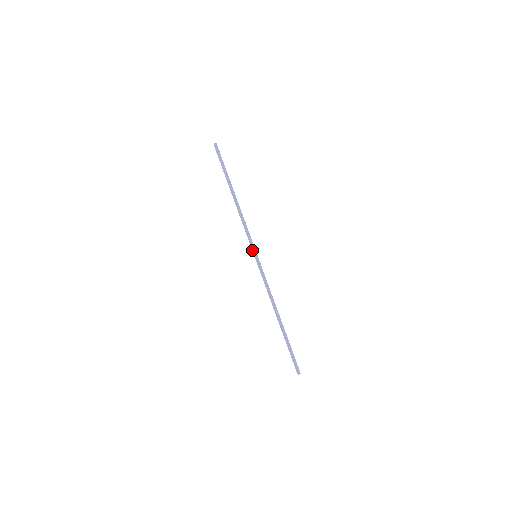
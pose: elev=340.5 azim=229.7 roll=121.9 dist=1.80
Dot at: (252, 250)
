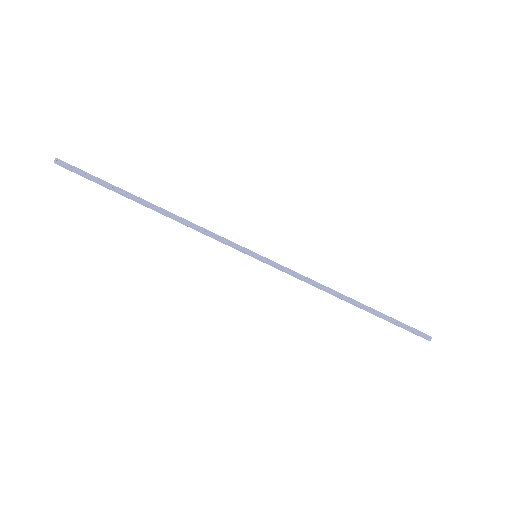
Dot at: occluded
